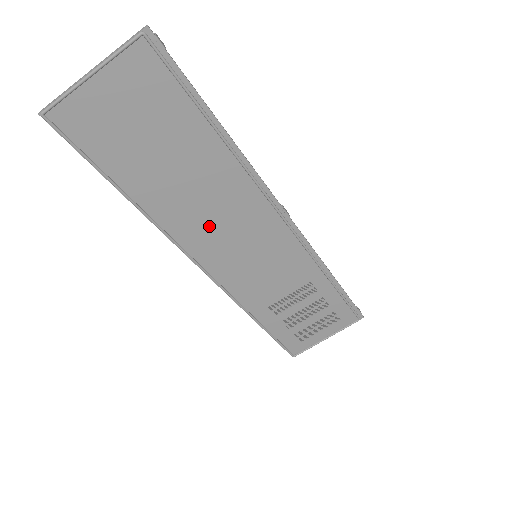
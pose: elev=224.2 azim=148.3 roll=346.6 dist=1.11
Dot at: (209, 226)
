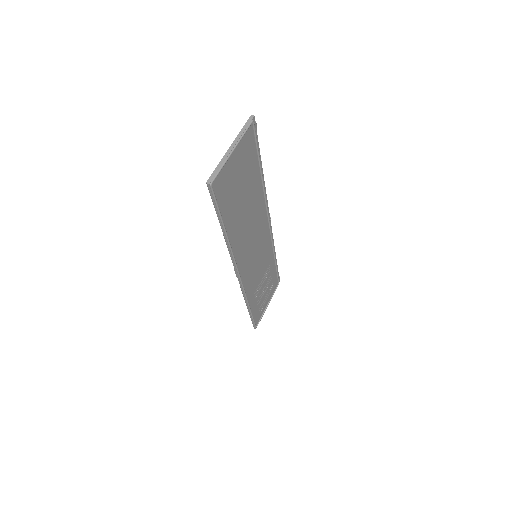
Dot at: (247, 242)
